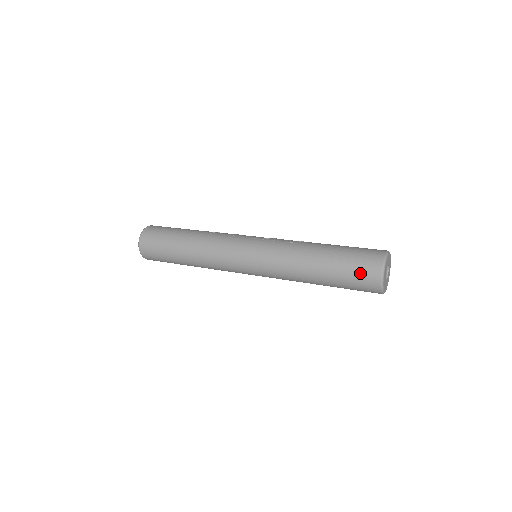
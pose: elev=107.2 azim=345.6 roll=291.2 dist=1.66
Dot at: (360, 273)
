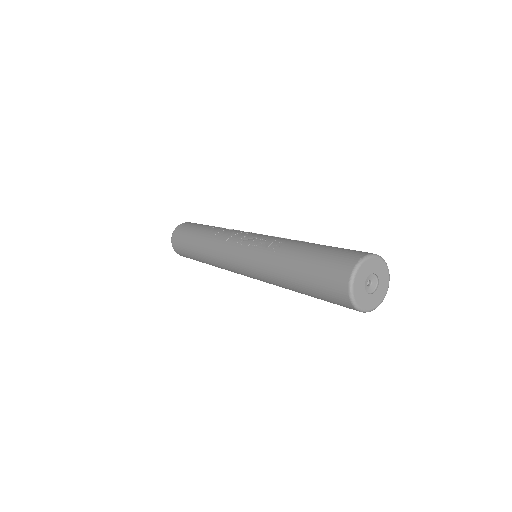
Dot at: (331, 297)
